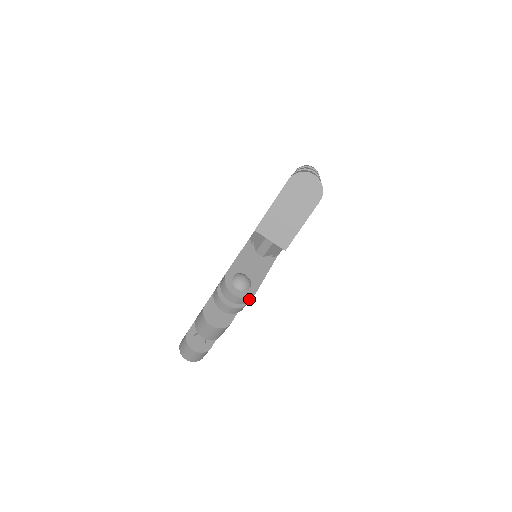
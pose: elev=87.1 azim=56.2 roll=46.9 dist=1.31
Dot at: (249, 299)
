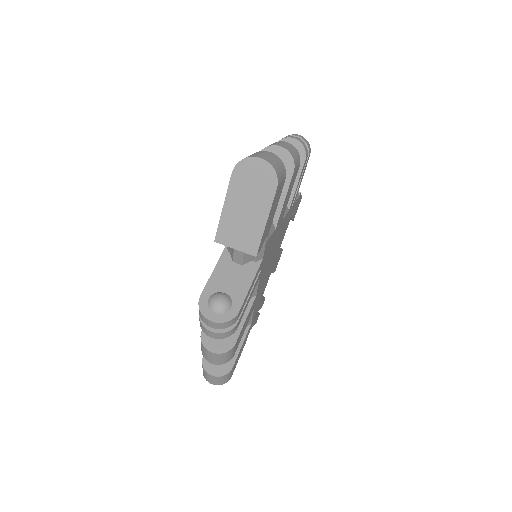
Dot at: (233, 320)
